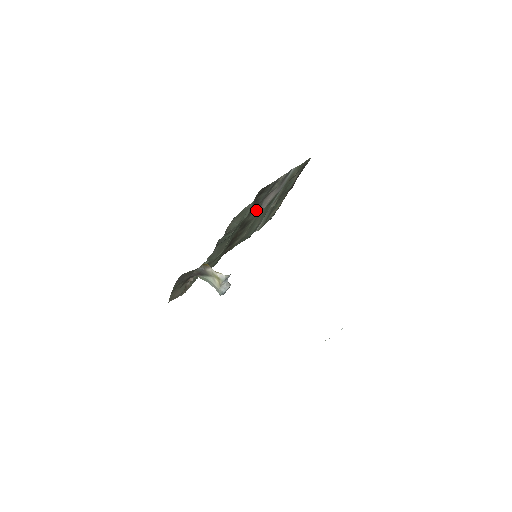
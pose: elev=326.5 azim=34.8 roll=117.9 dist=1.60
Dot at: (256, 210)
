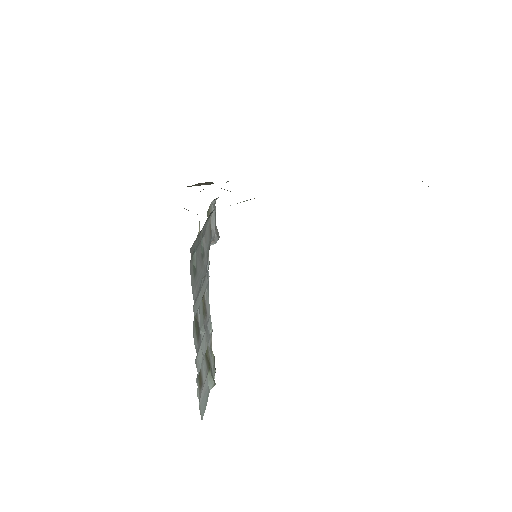
Dot at: occluded
